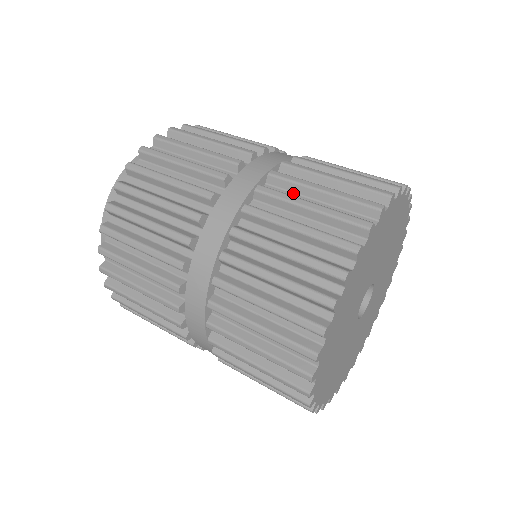
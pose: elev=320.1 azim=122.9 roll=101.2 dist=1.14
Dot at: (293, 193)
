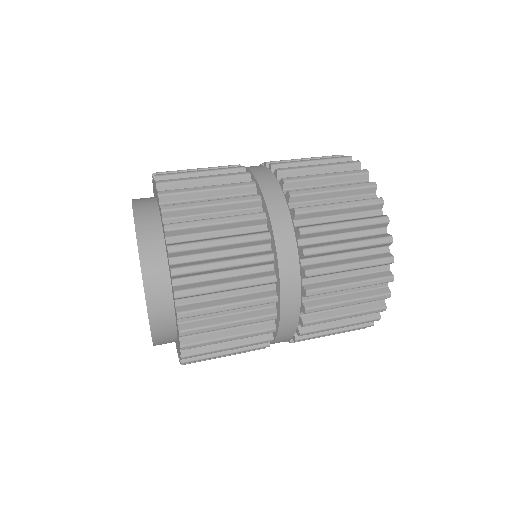
Dot at: occluded
